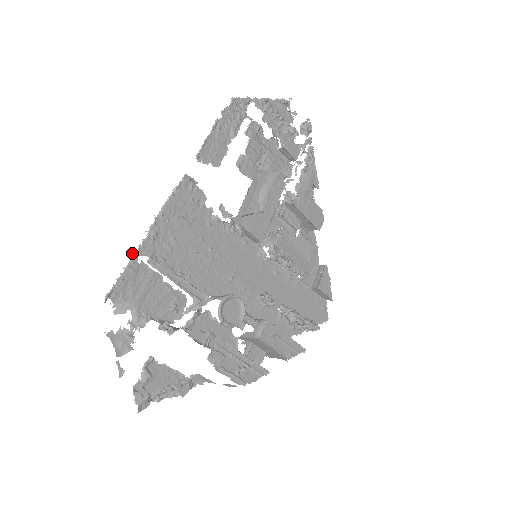
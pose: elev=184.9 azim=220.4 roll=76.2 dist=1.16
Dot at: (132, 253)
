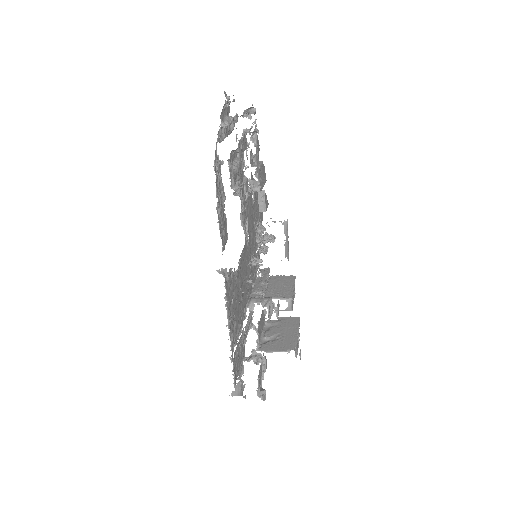
Dot at: (230, 359)
